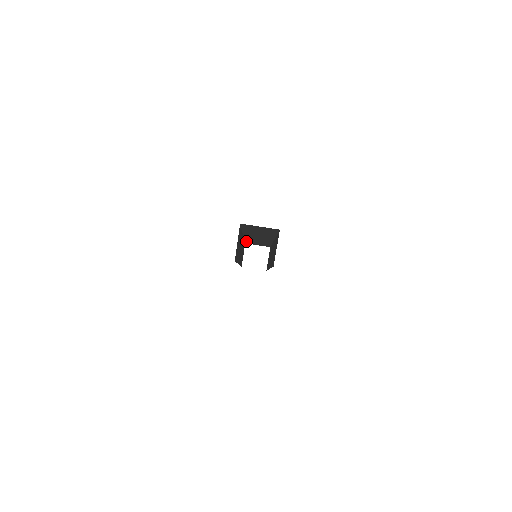
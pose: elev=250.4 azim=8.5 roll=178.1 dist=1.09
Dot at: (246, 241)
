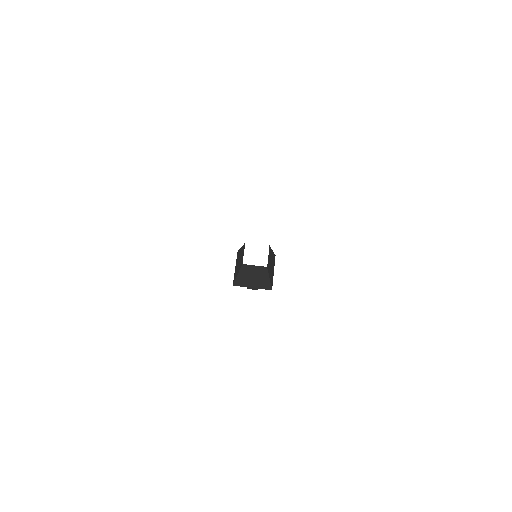
Dot at: occluded
